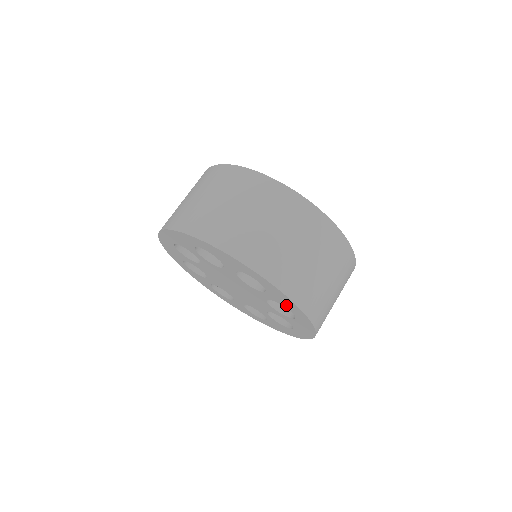
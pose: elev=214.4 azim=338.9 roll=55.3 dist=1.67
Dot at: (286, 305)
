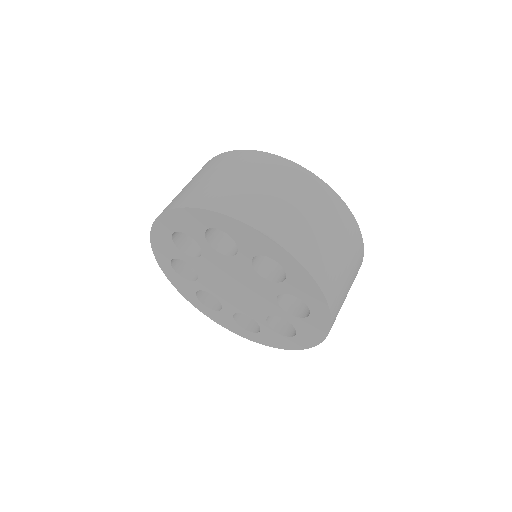
Dot at: (304, 332)
